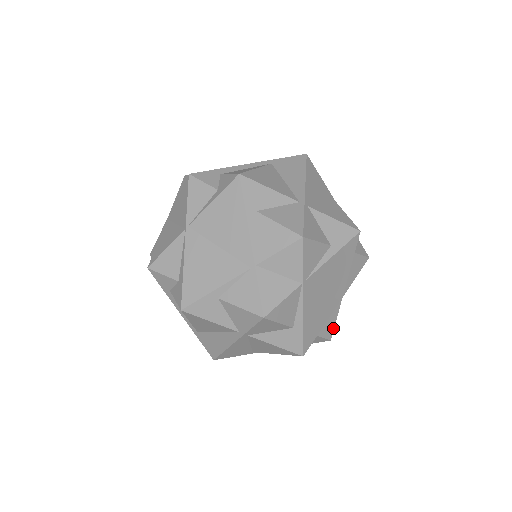
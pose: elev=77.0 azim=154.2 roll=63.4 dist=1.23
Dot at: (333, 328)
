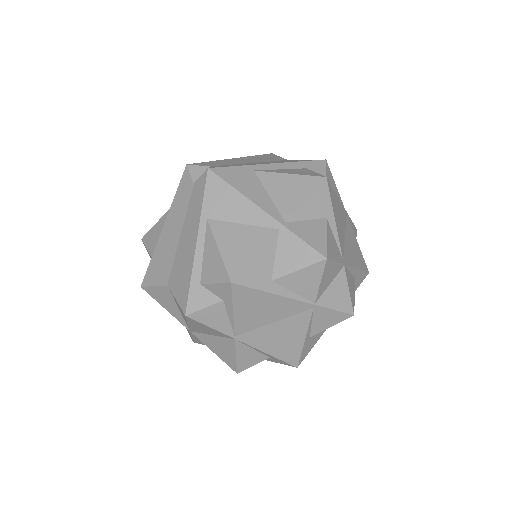
Dot at: (353, 225)
